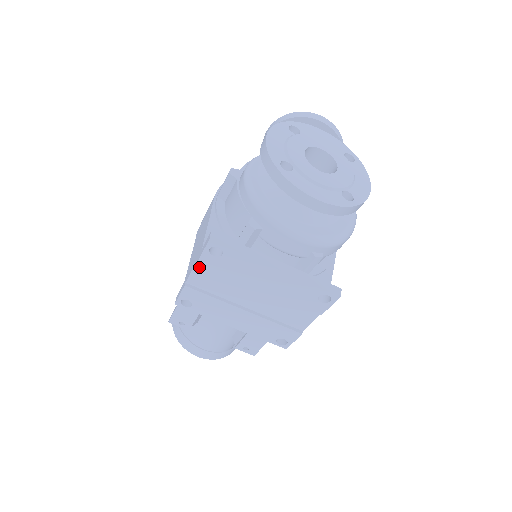
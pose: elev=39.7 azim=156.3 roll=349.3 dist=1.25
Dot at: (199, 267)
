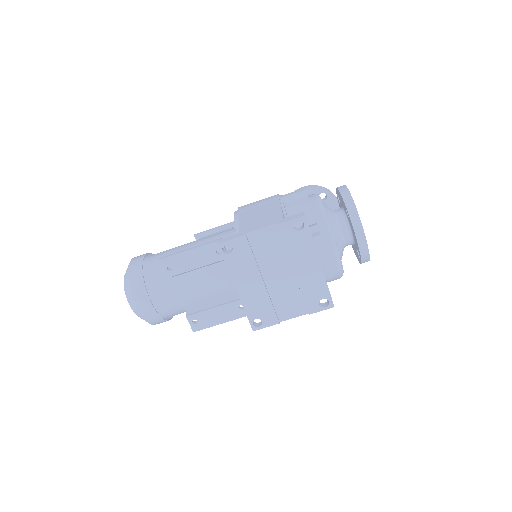
Dot at: (271, 229)
